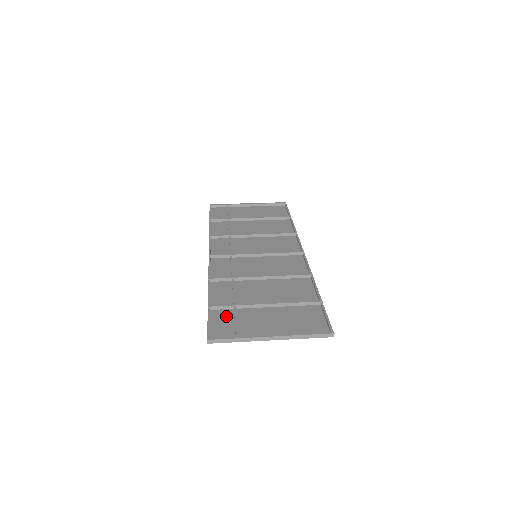
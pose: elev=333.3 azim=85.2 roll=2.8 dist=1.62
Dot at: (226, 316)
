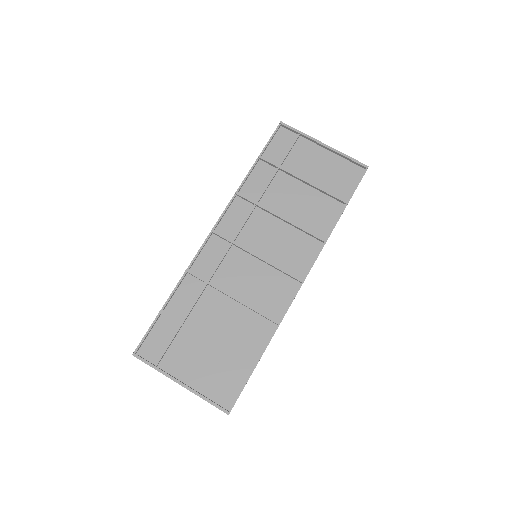
Dot at: (168, 331)
